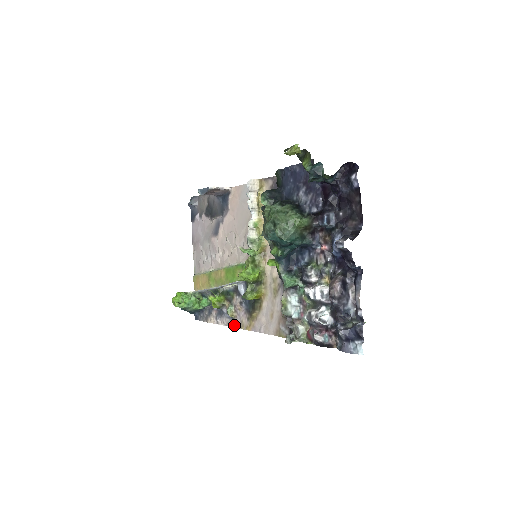
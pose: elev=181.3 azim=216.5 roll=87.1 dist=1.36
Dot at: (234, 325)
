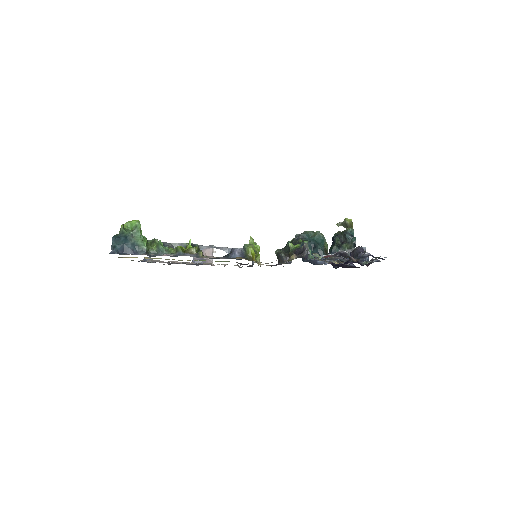
Dot at: occluded
